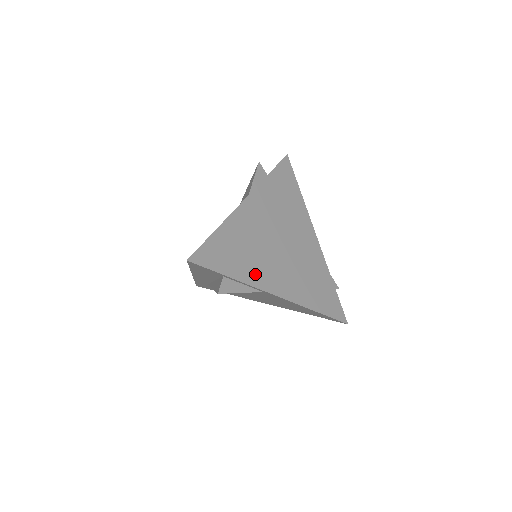
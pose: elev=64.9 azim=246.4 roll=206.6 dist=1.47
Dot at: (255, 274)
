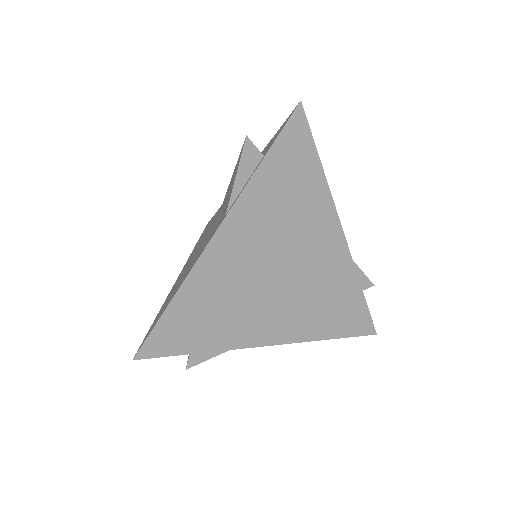
Dot at: (236, 332)
